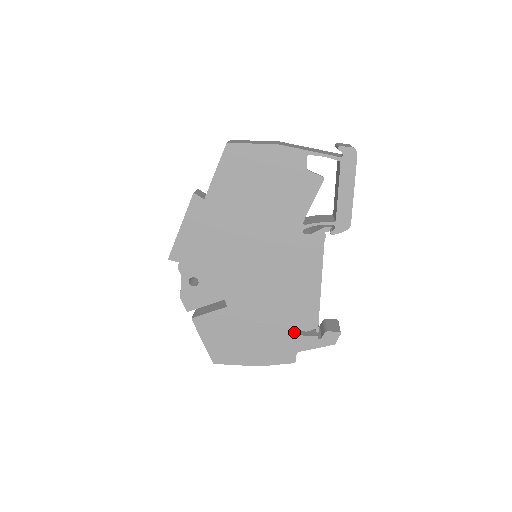
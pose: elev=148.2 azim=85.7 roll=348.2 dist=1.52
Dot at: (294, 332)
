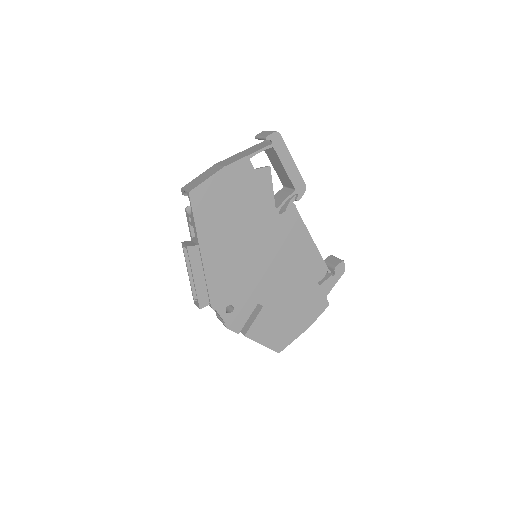
Dot at: (316, 285)
